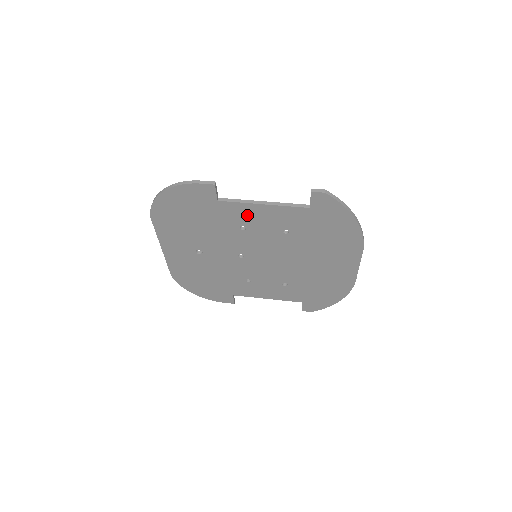
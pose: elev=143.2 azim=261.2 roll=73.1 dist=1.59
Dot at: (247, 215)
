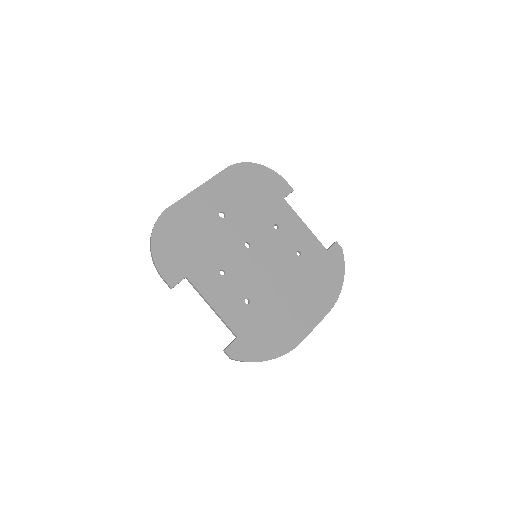
Dot at: (212, 287)
